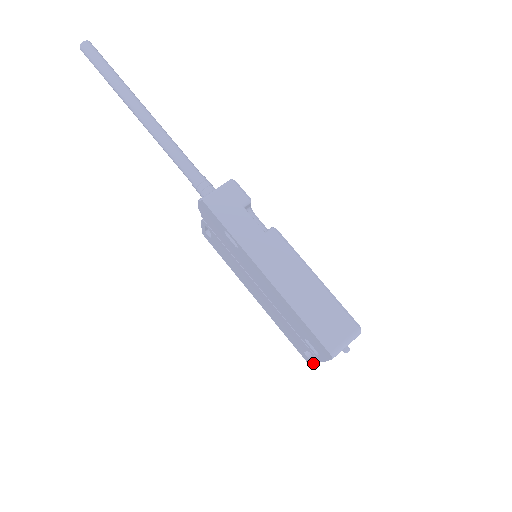
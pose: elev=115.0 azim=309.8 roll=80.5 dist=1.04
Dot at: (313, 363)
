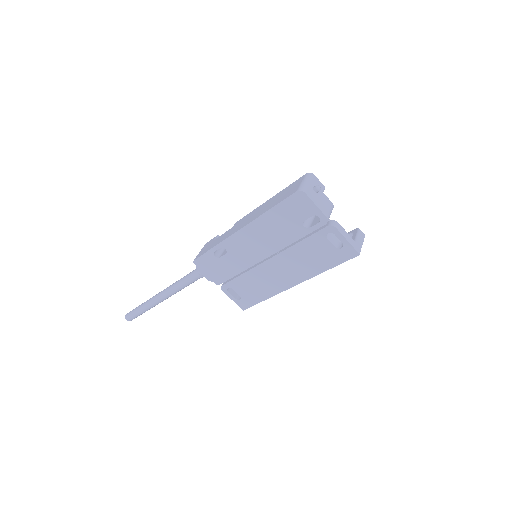
Dot at: (346, 242)
